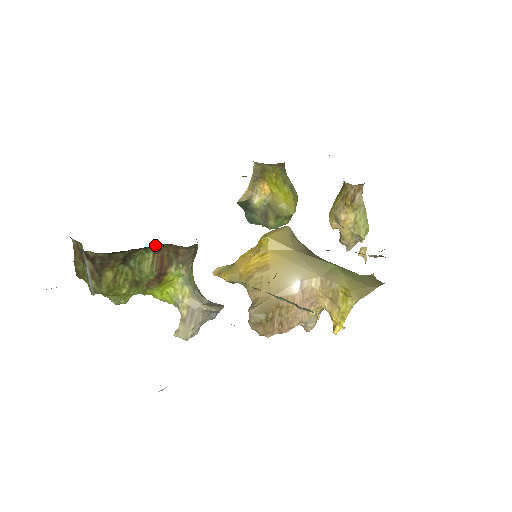
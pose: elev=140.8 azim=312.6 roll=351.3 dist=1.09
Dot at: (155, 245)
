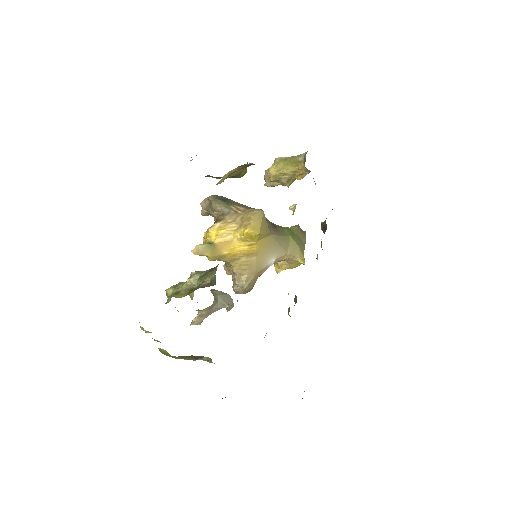
Dot at: occluded
